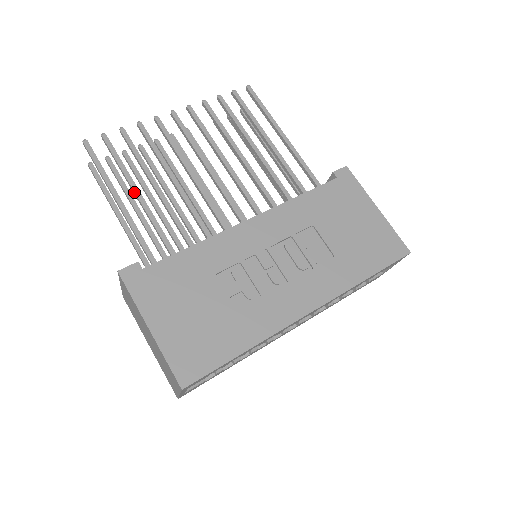
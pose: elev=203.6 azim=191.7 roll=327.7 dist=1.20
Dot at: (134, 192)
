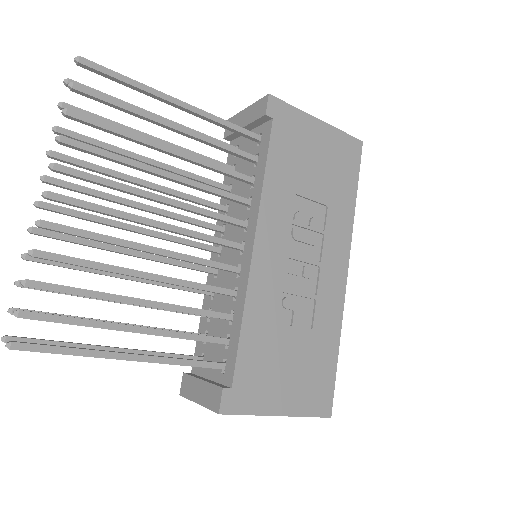
Dot at: occluded
